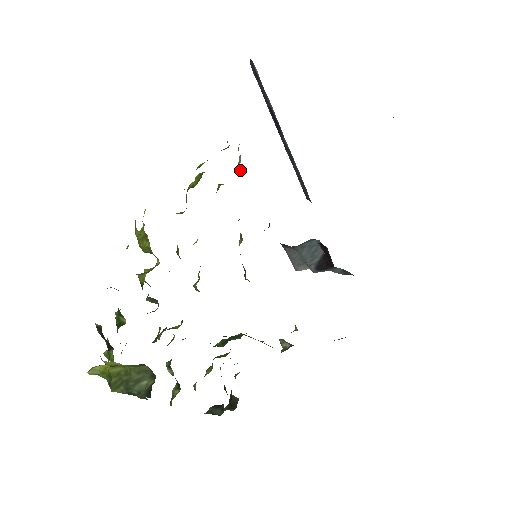
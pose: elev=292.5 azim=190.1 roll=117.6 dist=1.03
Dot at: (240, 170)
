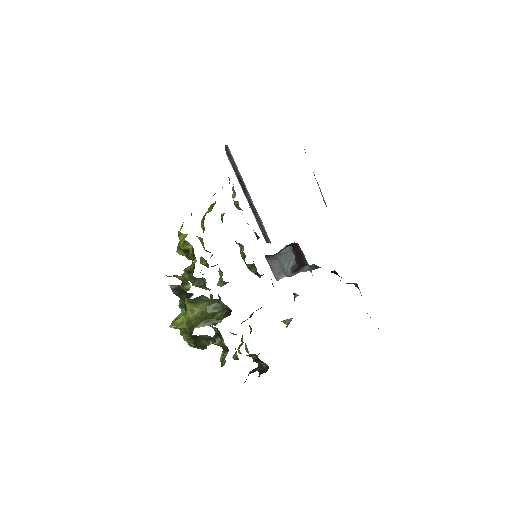
Dot at: (235, 202)
